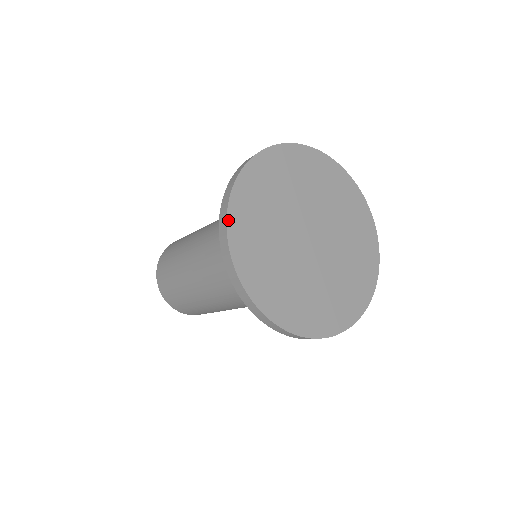
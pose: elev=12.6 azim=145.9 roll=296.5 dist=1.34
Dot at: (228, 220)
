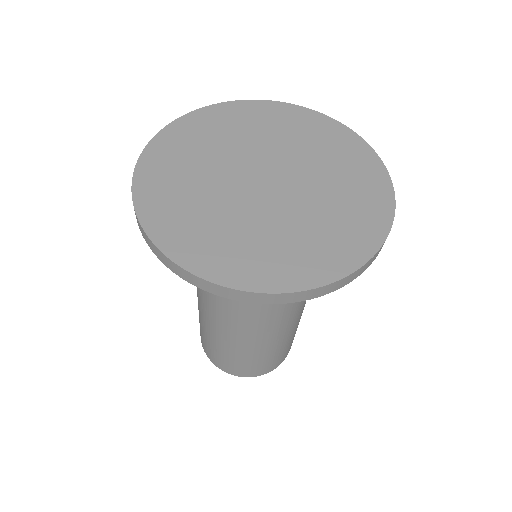
Dot at: (136, 172)
